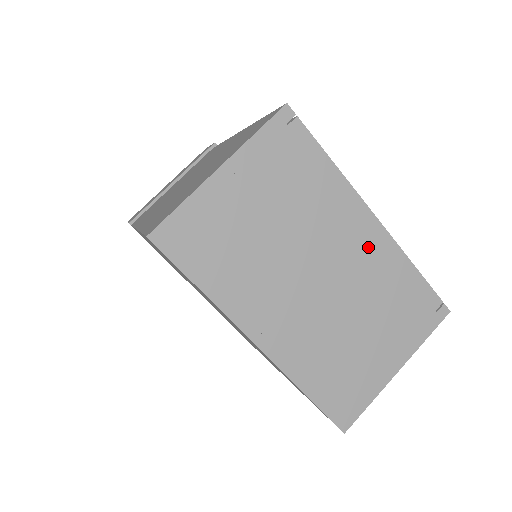
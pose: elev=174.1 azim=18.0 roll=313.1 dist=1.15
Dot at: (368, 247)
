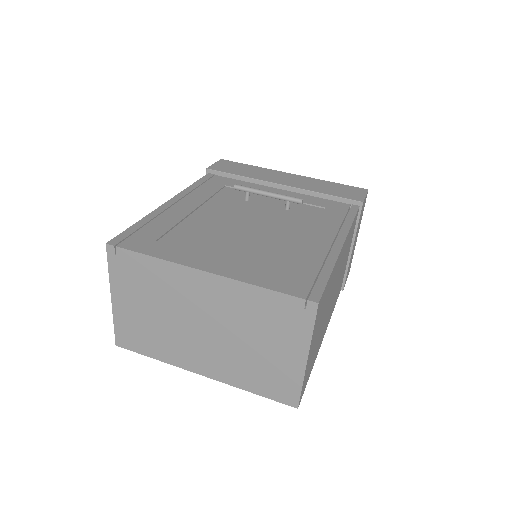
Dot at: (216, 293)
